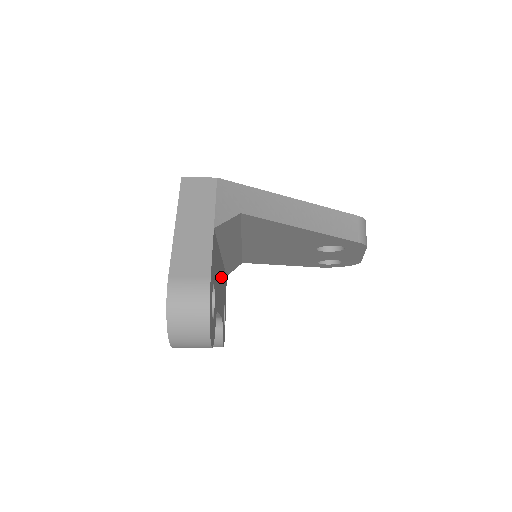
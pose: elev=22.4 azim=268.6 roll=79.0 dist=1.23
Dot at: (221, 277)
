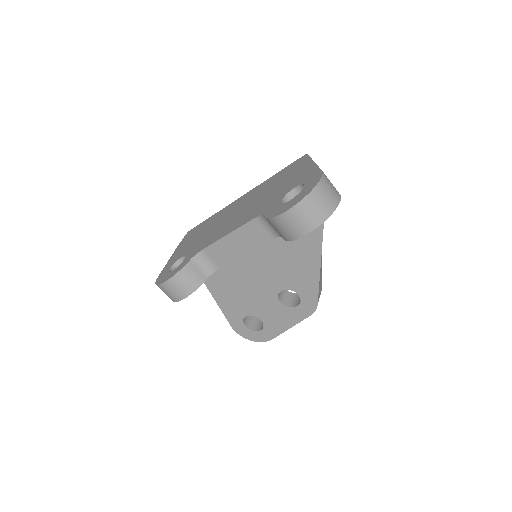
Dot at: occluded
